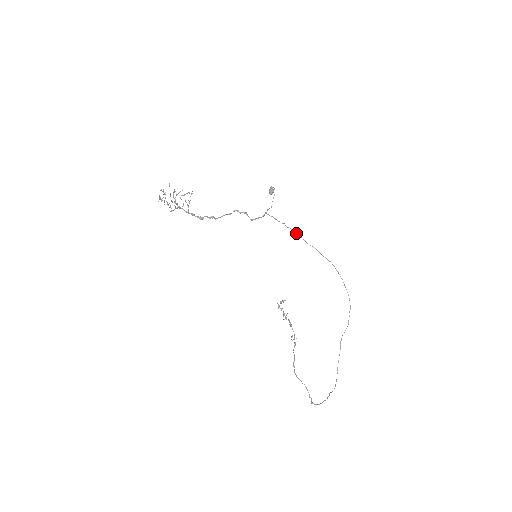
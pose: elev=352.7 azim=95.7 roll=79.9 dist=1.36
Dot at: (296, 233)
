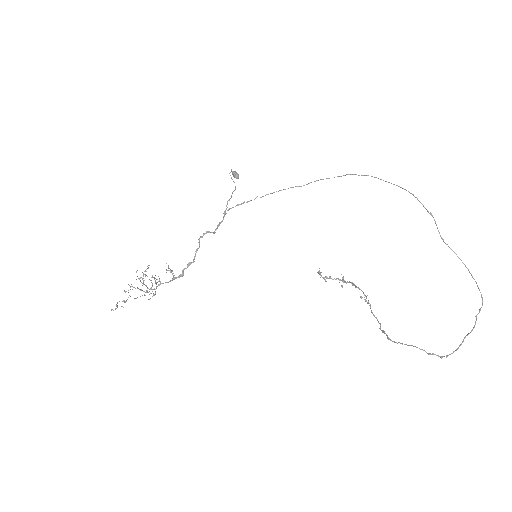
Dot at: occluded
